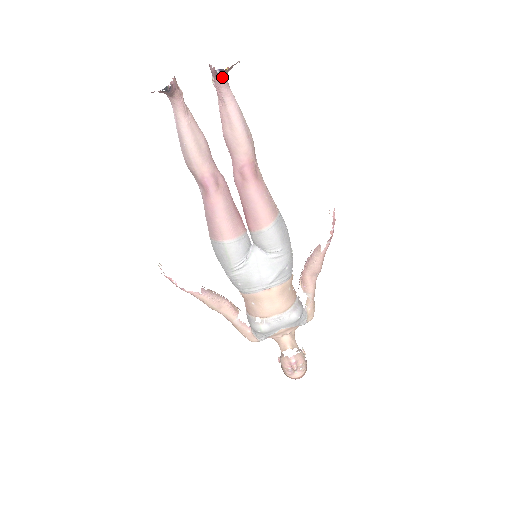
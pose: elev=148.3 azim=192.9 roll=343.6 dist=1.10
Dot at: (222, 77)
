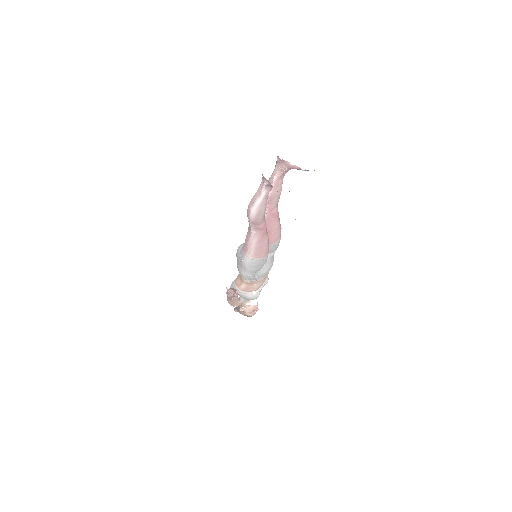
Dot at: (294, 168)
